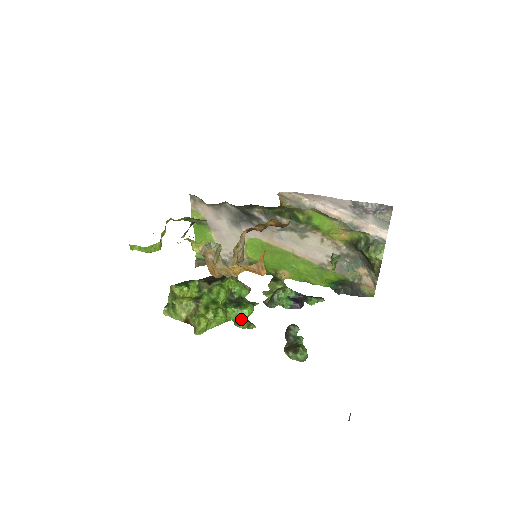
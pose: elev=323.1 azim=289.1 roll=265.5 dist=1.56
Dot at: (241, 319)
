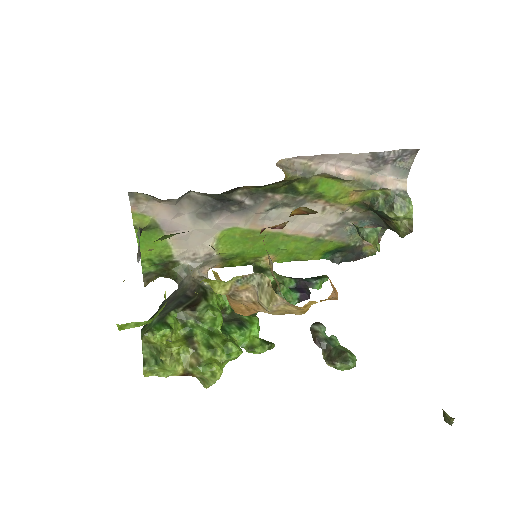
Dot at: (255, 342)
